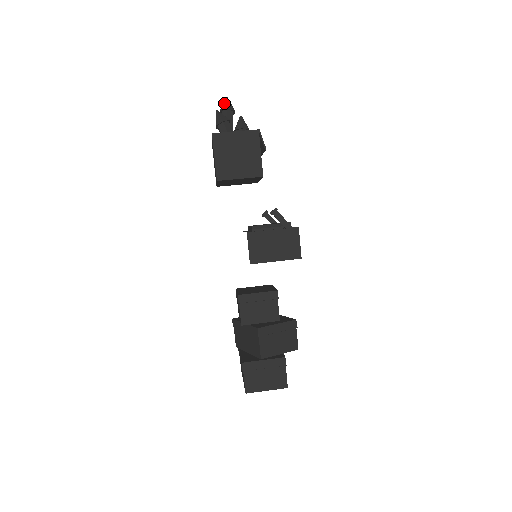
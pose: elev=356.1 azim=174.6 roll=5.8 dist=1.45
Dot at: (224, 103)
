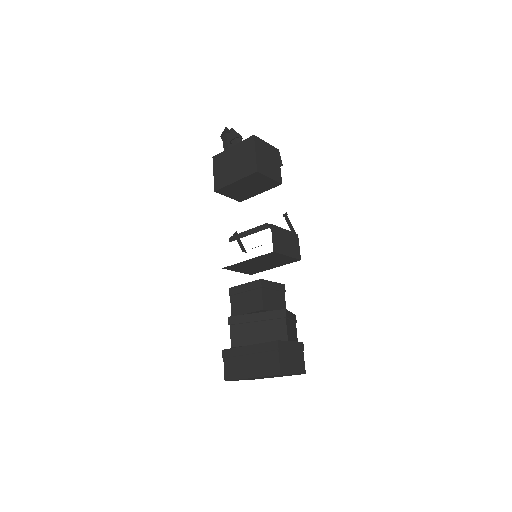
Dot at: (227, 129)
